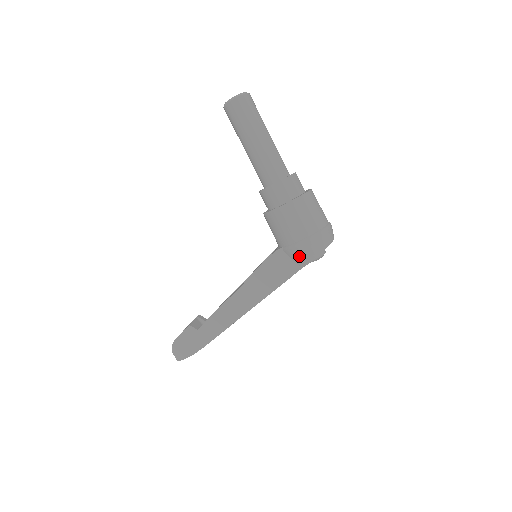
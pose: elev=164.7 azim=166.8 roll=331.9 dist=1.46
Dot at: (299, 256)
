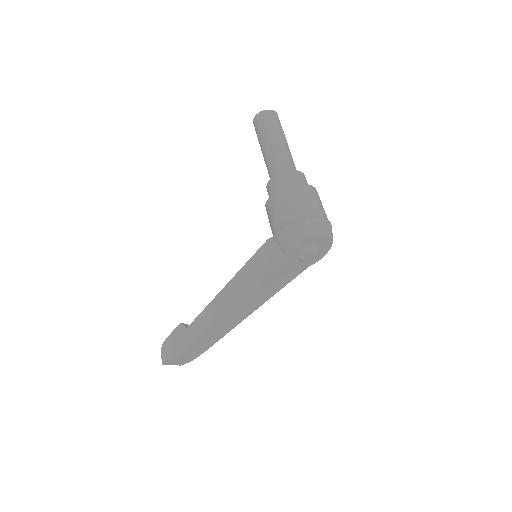
Dot at: (285, 241)
